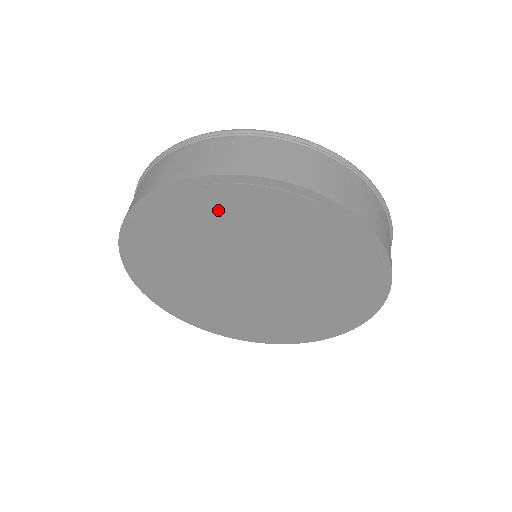
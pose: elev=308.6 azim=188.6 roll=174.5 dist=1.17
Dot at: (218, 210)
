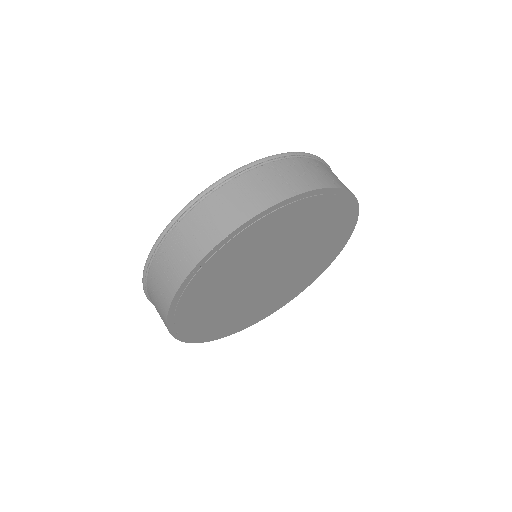
Dot at: (301, 216)
